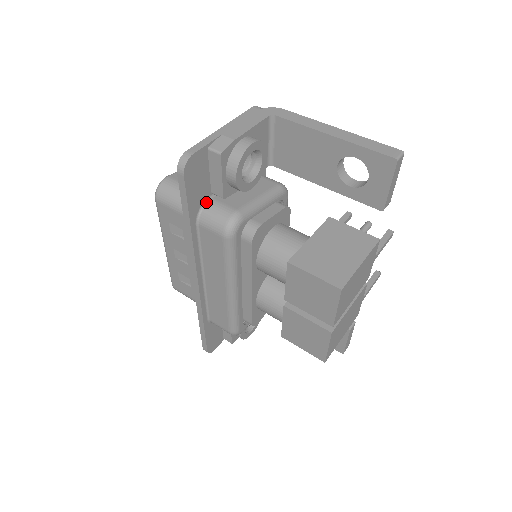
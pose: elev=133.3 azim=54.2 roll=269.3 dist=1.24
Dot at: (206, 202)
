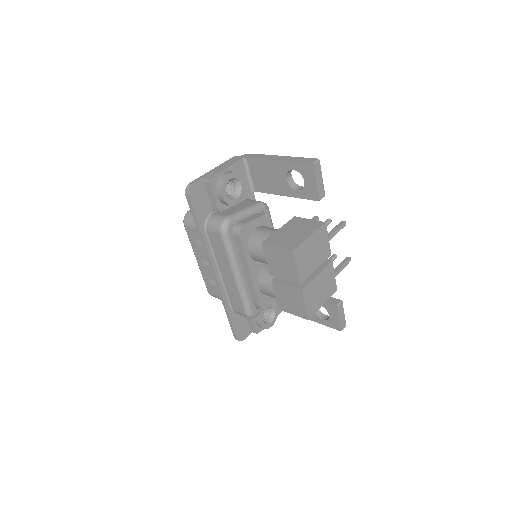
Dot at: (209, 216)
